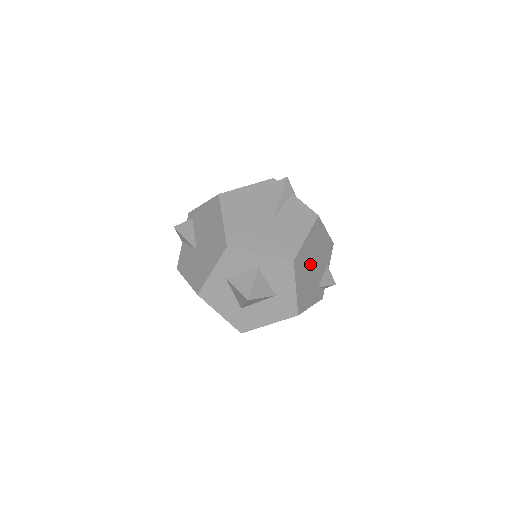
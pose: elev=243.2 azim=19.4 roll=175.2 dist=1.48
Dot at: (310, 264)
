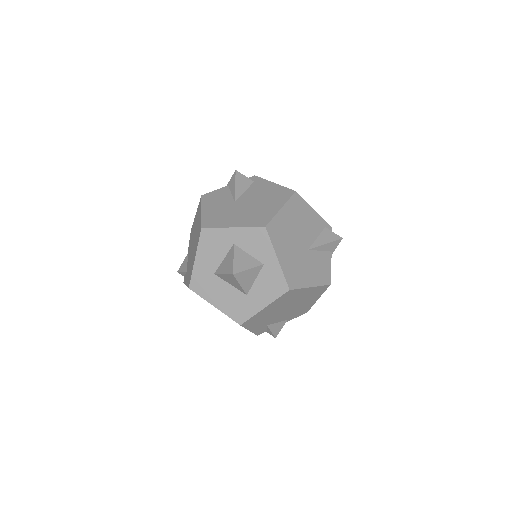
Dot at: (287, 305)
